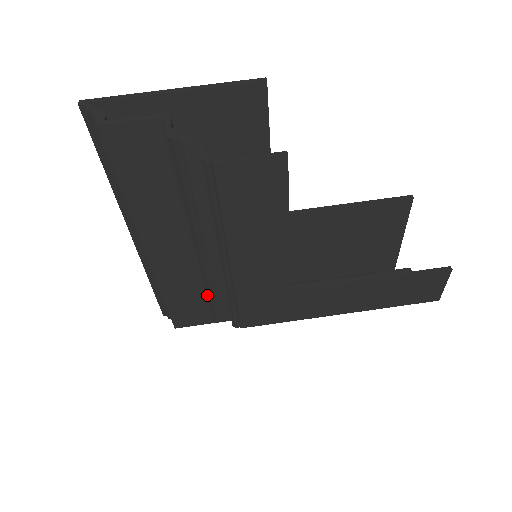
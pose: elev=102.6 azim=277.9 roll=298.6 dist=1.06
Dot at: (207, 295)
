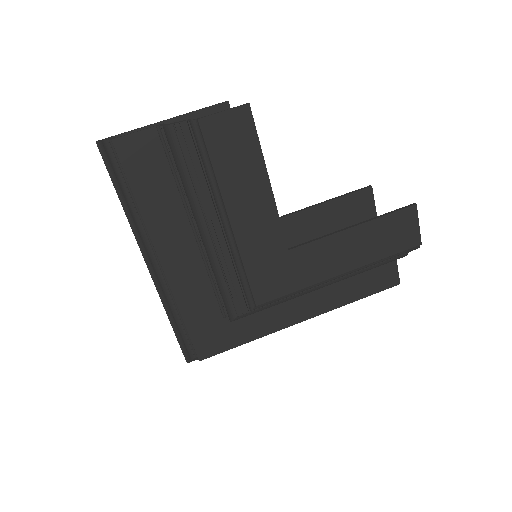
Dot at: (221, 296)
